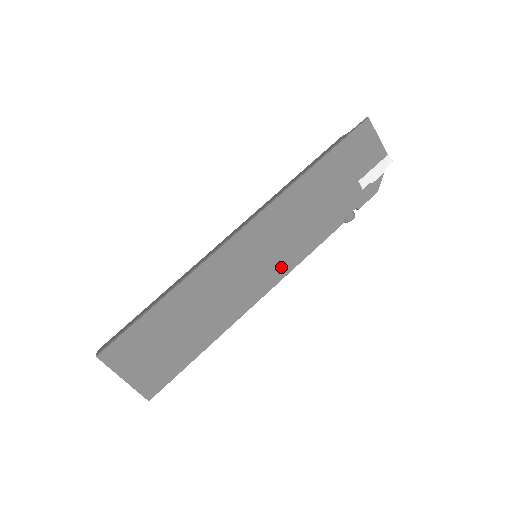
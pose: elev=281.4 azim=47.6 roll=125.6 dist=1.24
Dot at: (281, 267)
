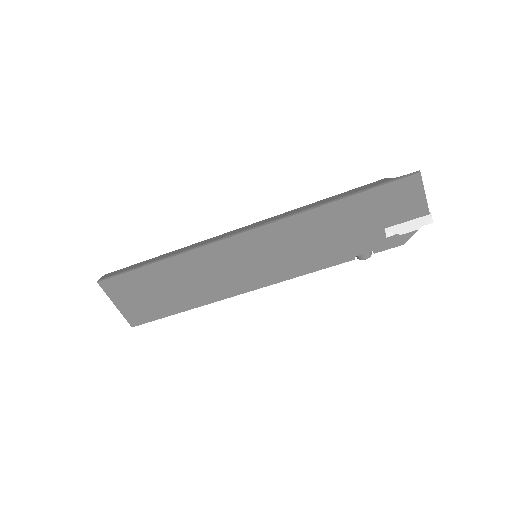
Dot at: (275, 274)
